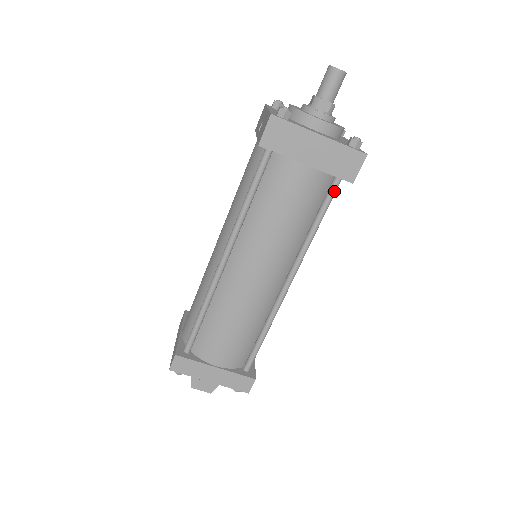
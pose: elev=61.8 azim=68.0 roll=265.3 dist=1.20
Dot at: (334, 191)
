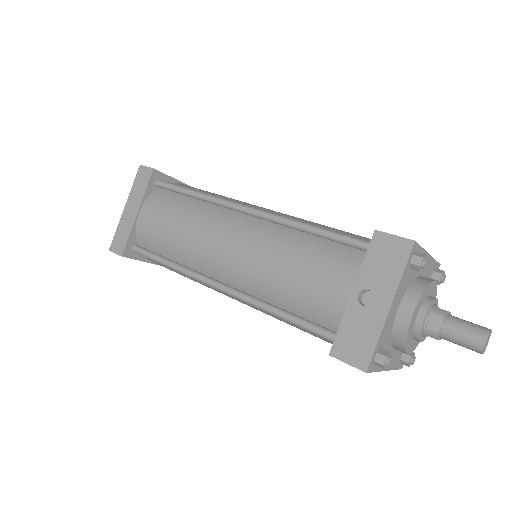
Dot at: occluded
